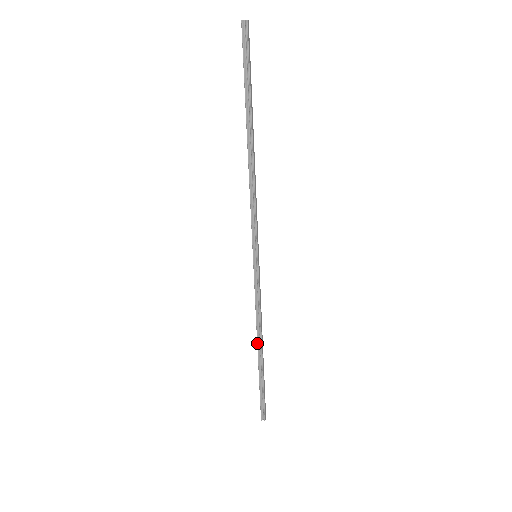
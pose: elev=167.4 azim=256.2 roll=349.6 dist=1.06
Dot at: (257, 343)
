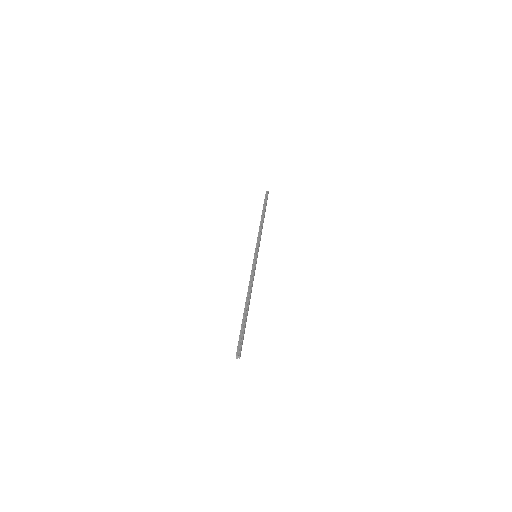
Dot at: (246, 297)
